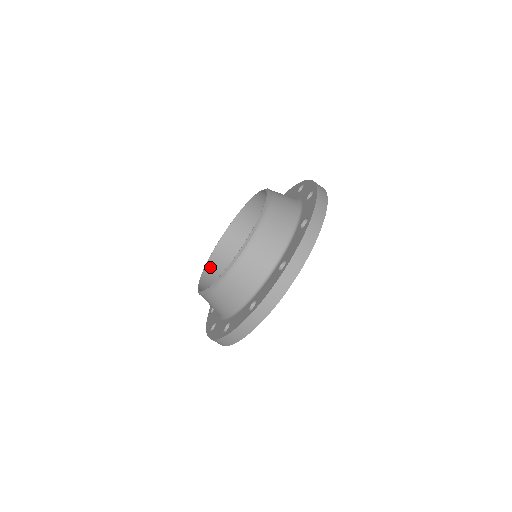
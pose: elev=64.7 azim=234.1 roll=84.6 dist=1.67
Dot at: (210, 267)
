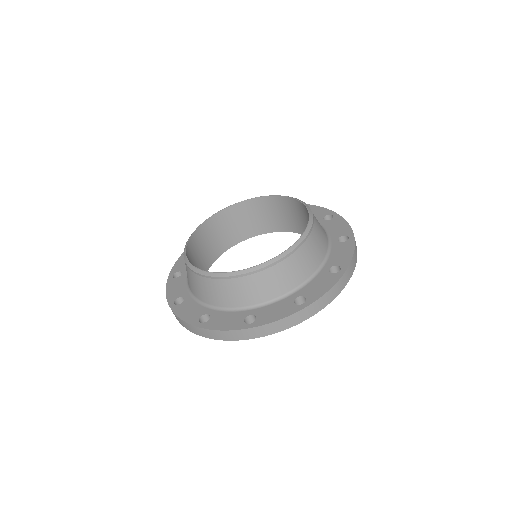
Dot at: (188, 252)
